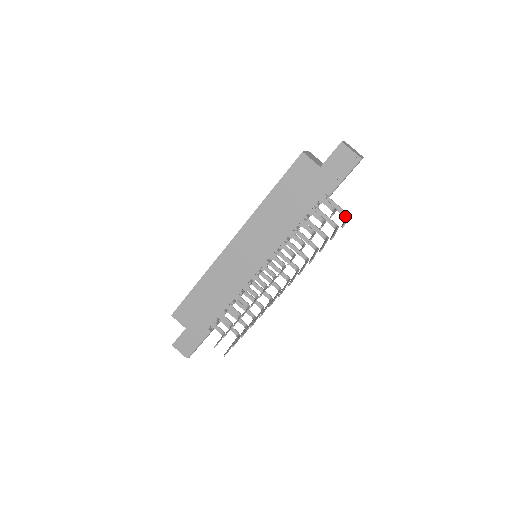
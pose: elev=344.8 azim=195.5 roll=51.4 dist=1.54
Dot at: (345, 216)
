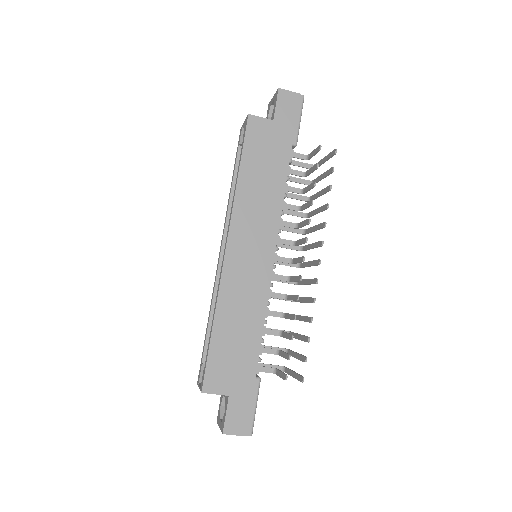
Dot at: occluded
